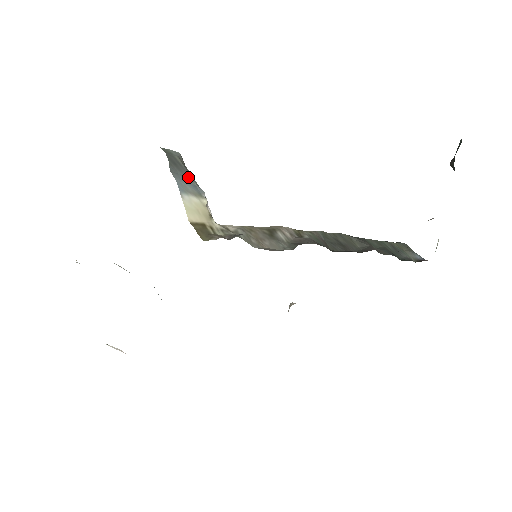
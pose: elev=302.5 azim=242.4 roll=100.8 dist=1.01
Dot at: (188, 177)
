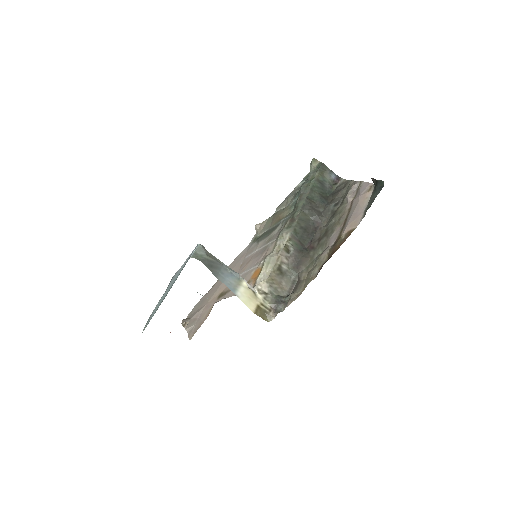
Dot at: (222, 268)
